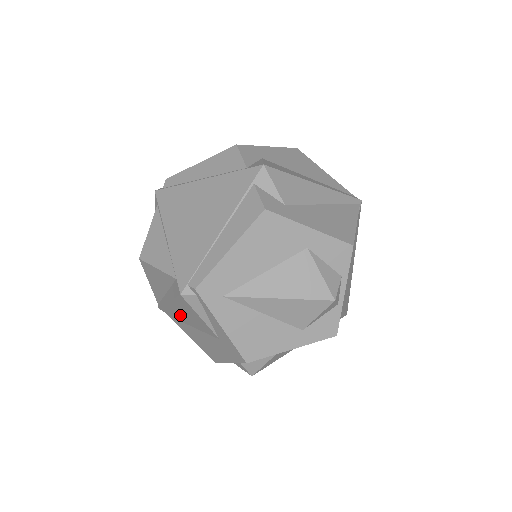
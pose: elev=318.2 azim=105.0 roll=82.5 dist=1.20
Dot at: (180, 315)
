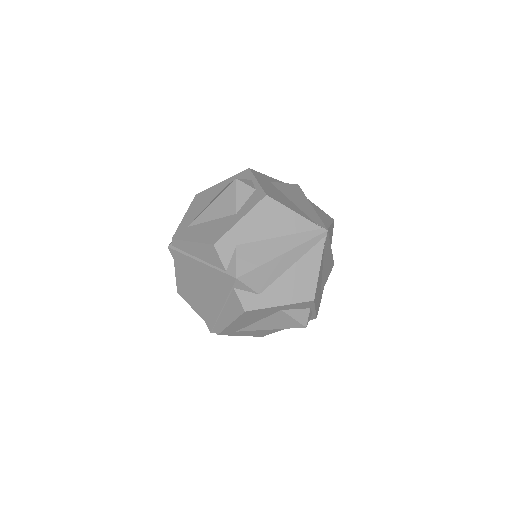
Dot at: occluded
